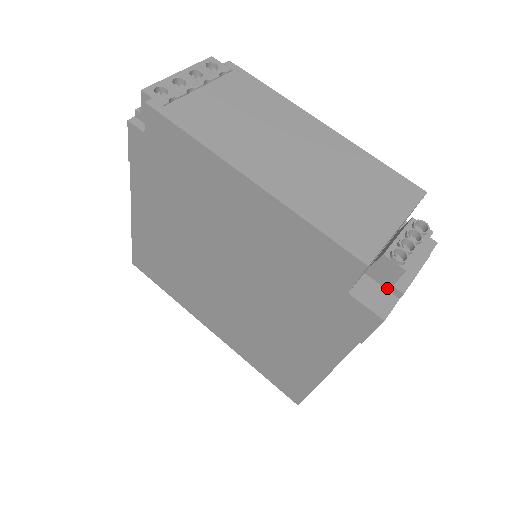
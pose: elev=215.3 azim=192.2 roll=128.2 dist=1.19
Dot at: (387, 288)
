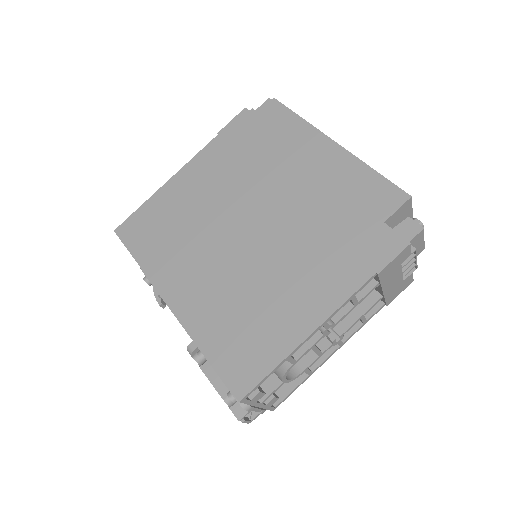
Dot at: occluded
